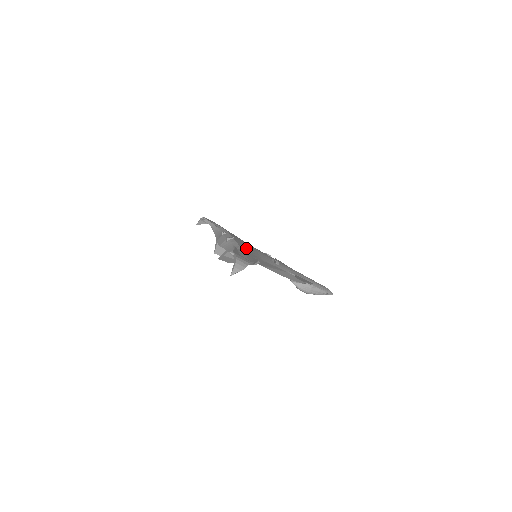
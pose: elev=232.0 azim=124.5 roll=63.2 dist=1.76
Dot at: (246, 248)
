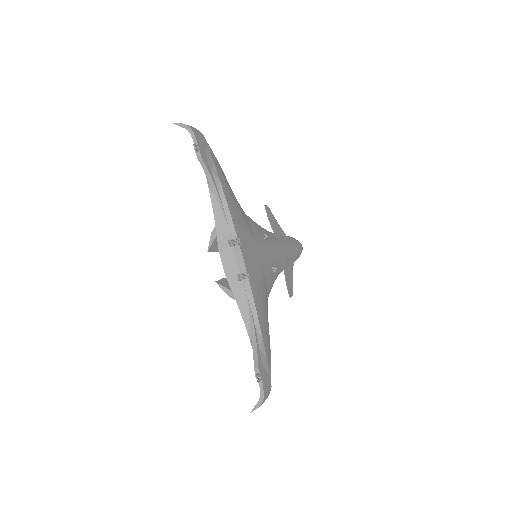
Dot at: (260, 302)
